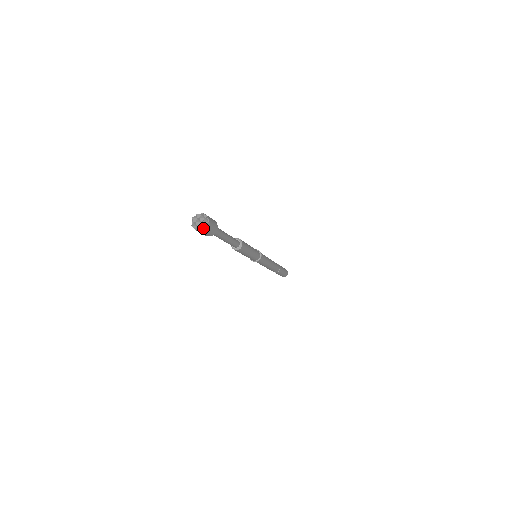
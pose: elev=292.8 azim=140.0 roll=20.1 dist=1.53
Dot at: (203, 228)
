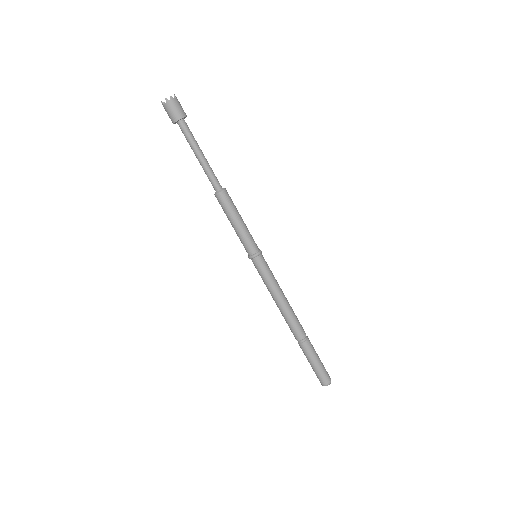
Dot at: (167, 99)
